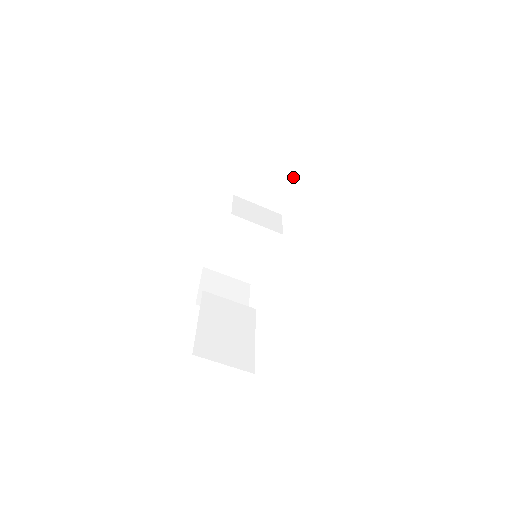
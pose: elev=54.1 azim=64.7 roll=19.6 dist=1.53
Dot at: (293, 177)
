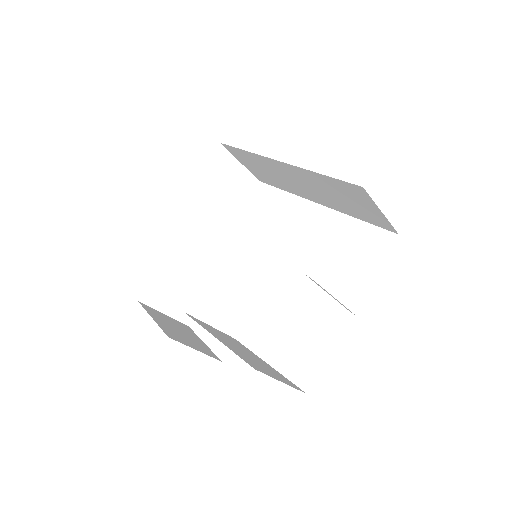
Dot at: (239, 192)
